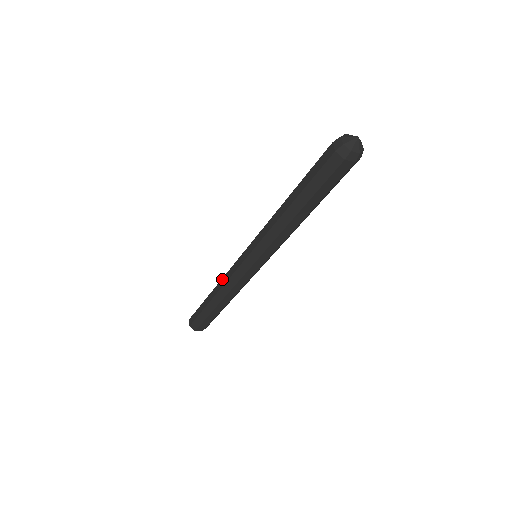
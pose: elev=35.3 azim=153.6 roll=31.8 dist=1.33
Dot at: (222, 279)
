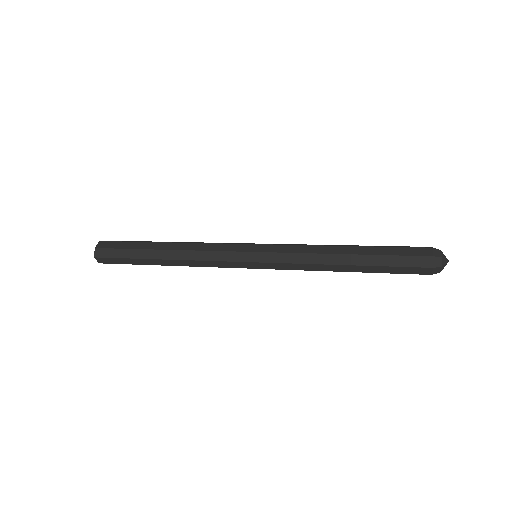
Dot at: (194, 252)
